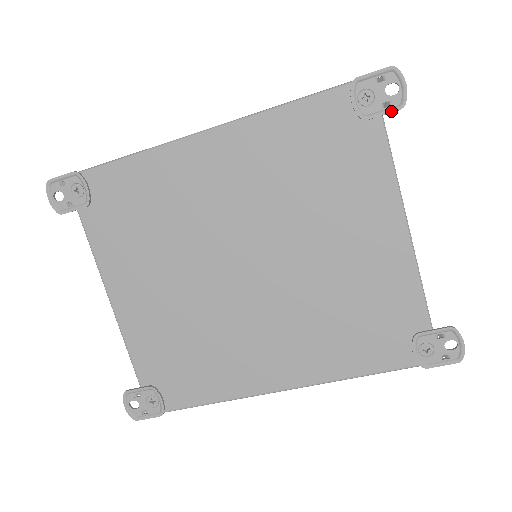
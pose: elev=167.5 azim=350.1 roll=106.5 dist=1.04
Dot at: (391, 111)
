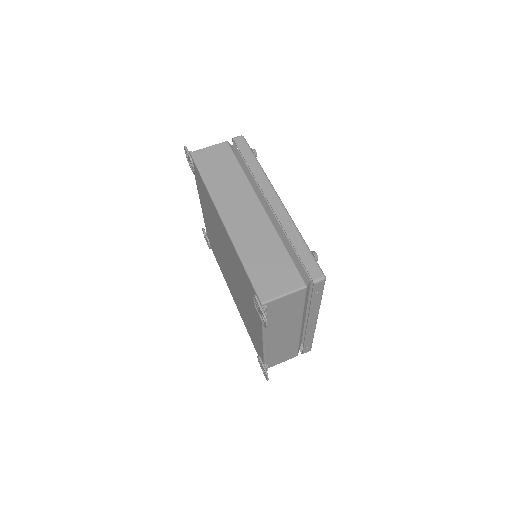
Dot at: occluded
